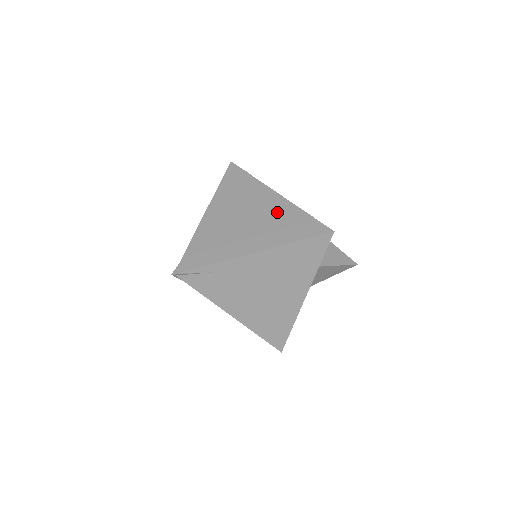
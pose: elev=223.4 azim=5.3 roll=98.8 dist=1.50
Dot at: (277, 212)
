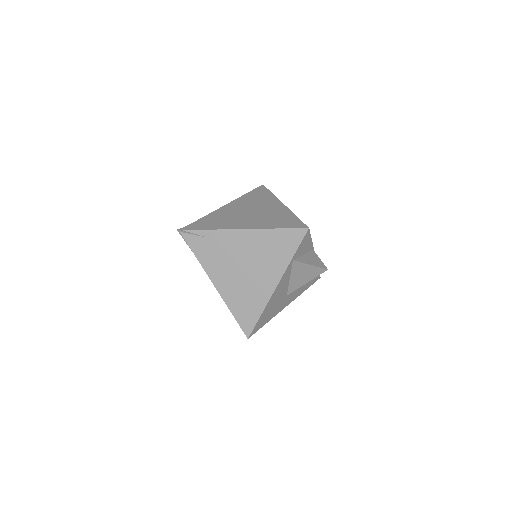
Dot at: (275, 212)
